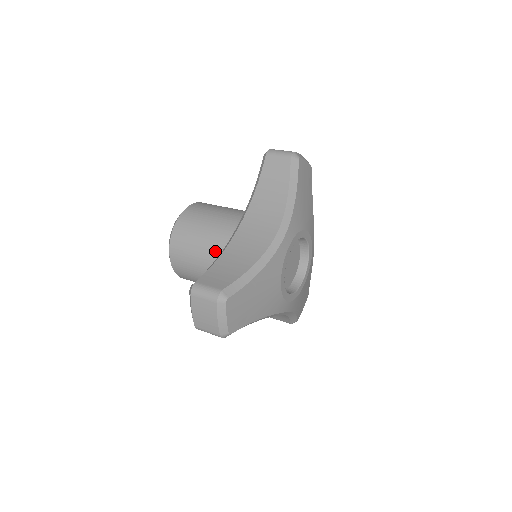
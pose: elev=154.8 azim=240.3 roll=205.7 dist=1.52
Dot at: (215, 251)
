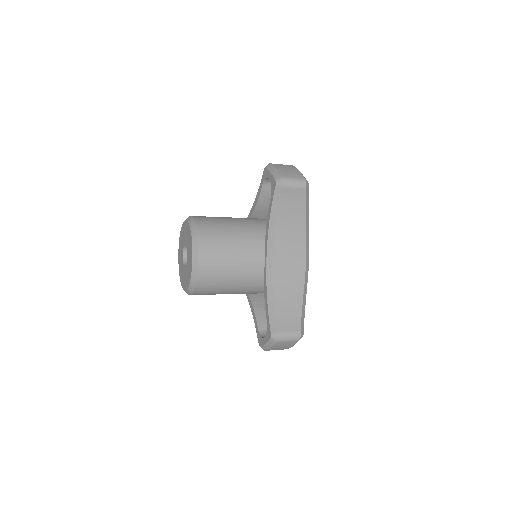
Dot at: occluded
